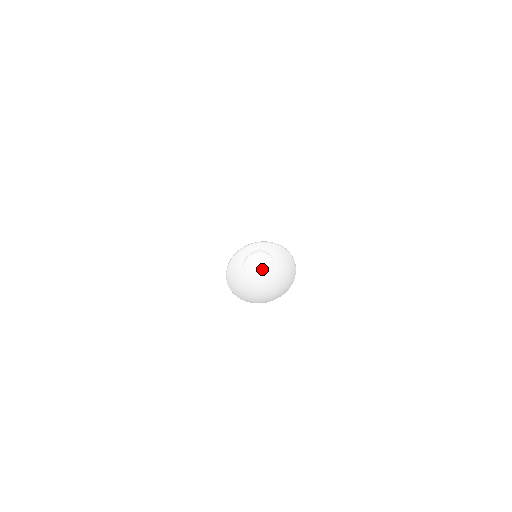
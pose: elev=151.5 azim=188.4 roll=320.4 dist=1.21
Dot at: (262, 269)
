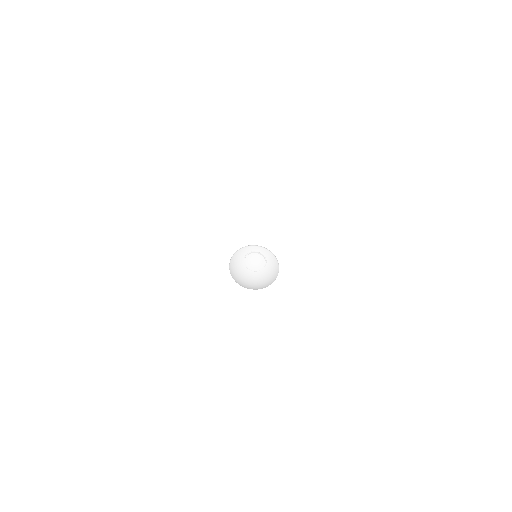
Dot at: (246, 267)
